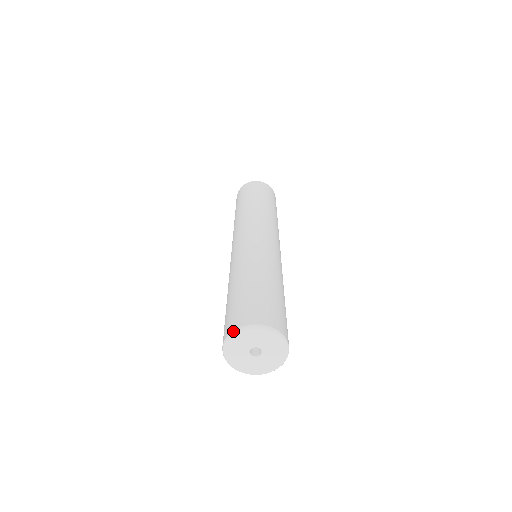
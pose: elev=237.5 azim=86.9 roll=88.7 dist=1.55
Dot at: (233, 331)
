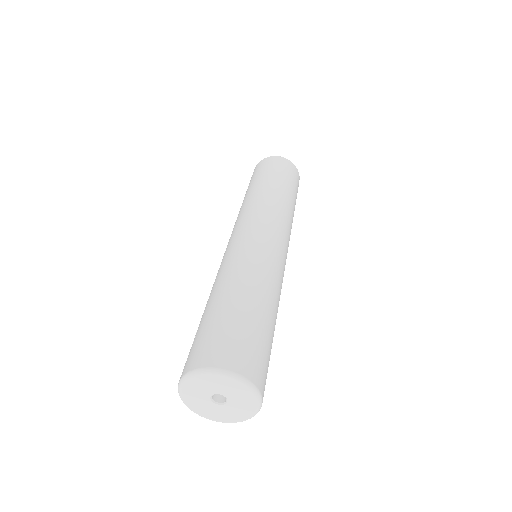
Dot at: (195, 370)
